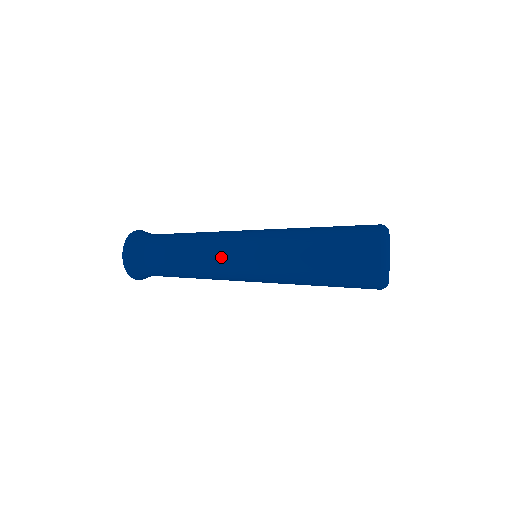
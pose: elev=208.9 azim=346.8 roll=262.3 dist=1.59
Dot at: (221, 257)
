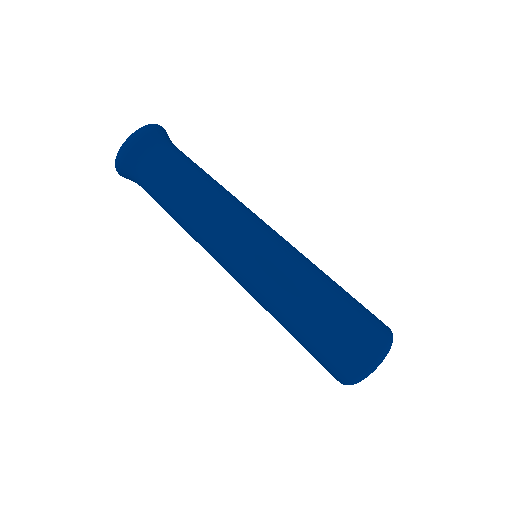
Dot at: (222, 238)
